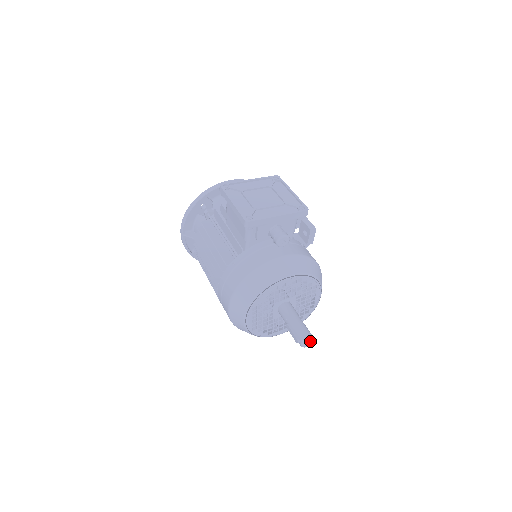
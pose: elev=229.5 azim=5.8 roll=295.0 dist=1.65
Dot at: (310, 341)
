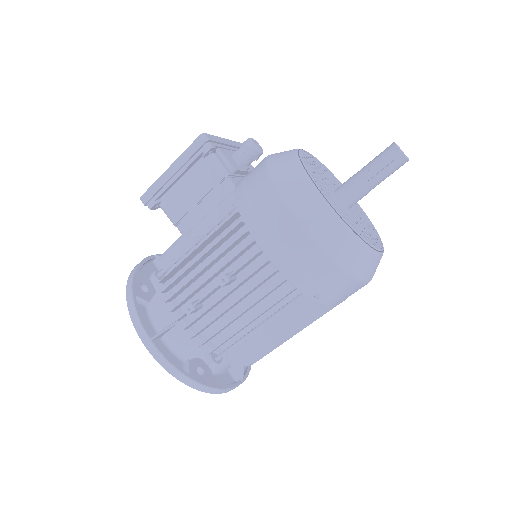
Dot at: occluded
